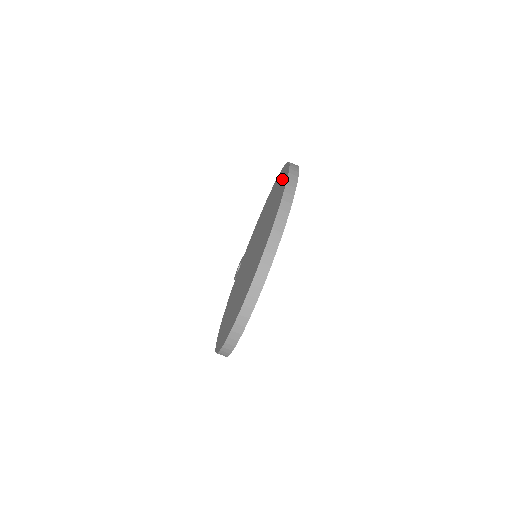
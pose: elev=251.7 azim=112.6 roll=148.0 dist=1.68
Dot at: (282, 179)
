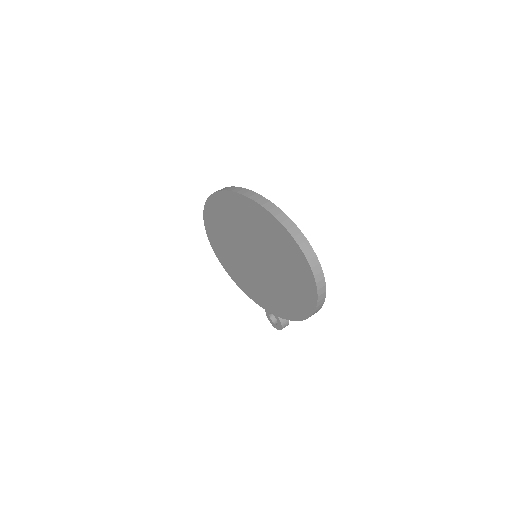
Dot at: (211, 223)
